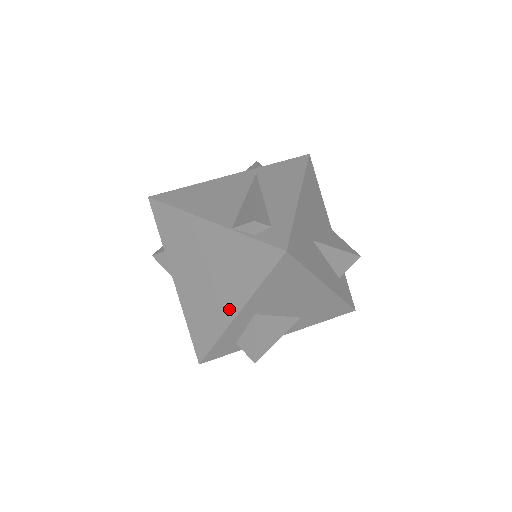
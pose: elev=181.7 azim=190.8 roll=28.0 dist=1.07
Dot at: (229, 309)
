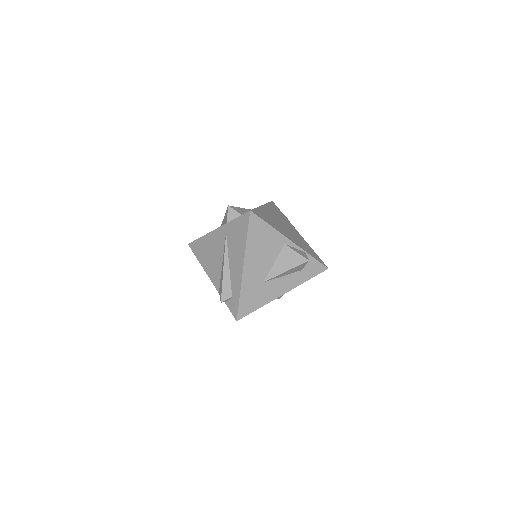
Dot at: occluded
